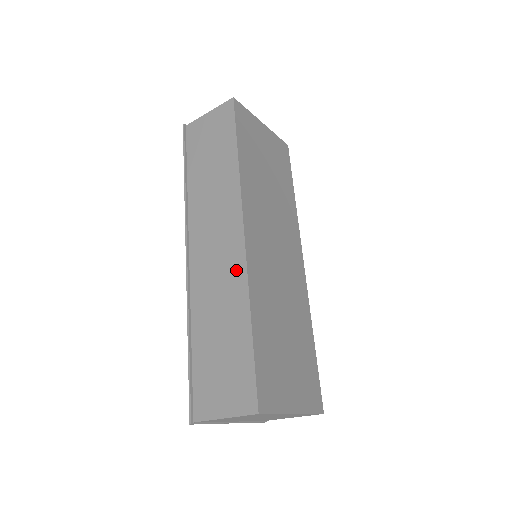
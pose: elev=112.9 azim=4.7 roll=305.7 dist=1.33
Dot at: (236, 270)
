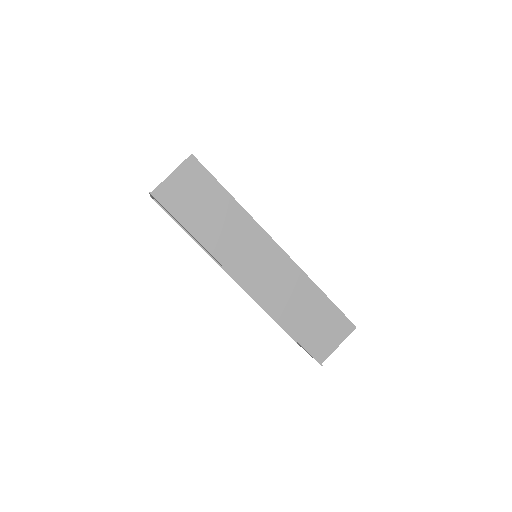
Dot at: (290, 270)
